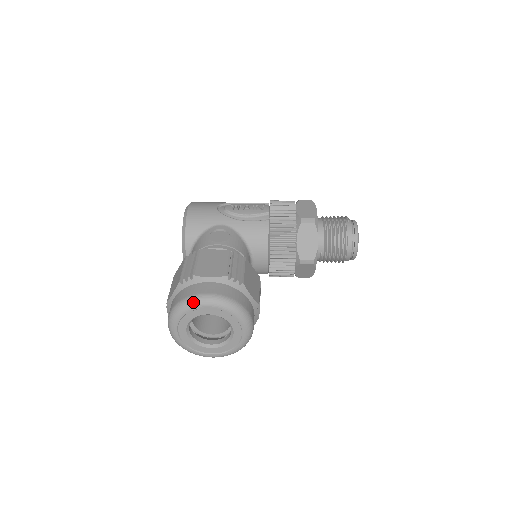
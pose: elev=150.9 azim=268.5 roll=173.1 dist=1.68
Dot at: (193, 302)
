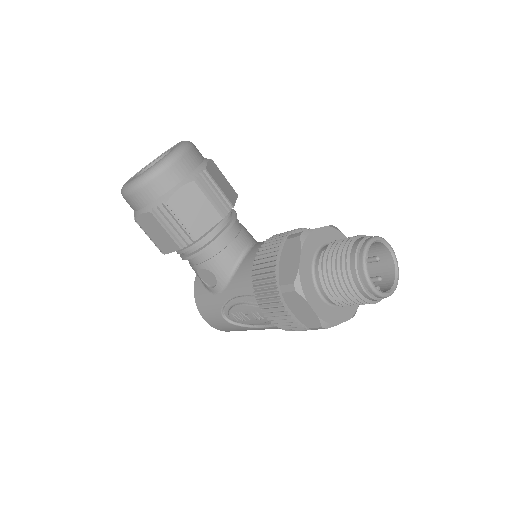
Dot at: occluded
